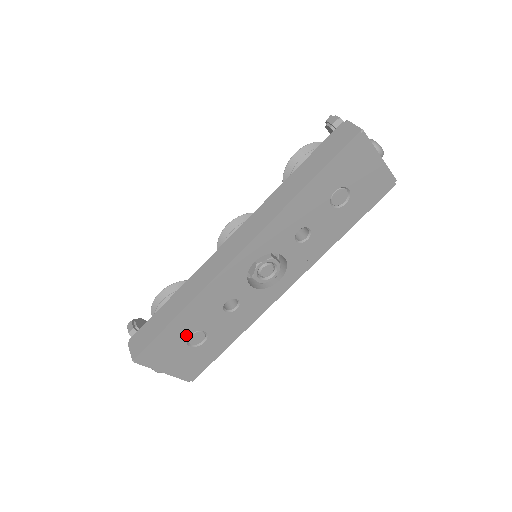
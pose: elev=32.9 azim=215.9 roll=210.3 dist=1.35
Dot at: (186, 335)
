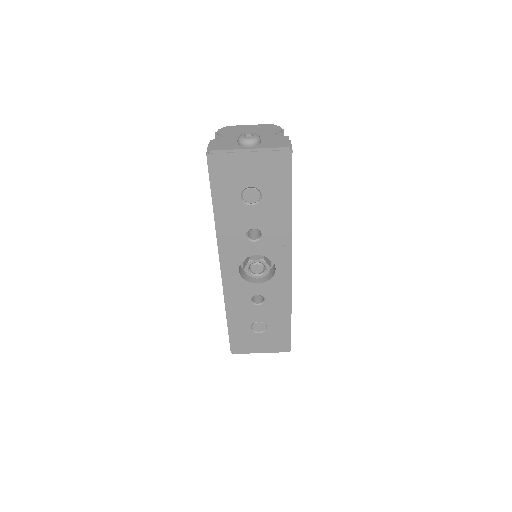
Dot at: (248, 328)
